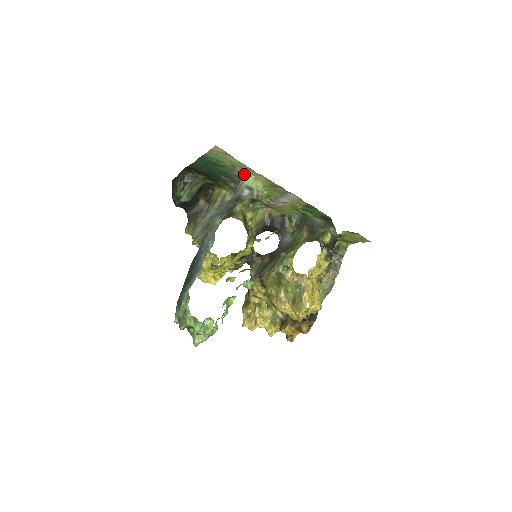
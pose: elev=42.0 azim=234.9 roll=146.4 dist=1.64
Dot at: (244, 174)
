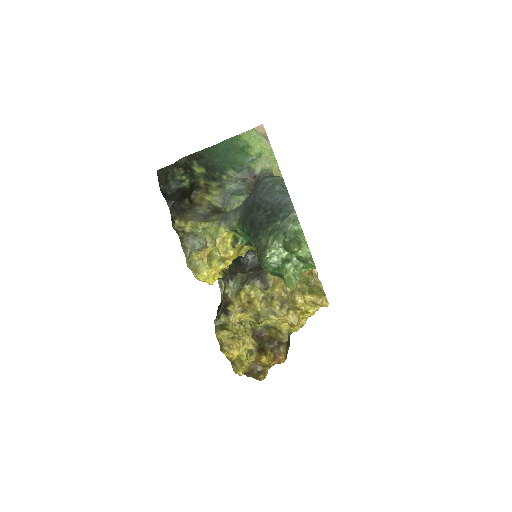
Dot at: (265, 166)
